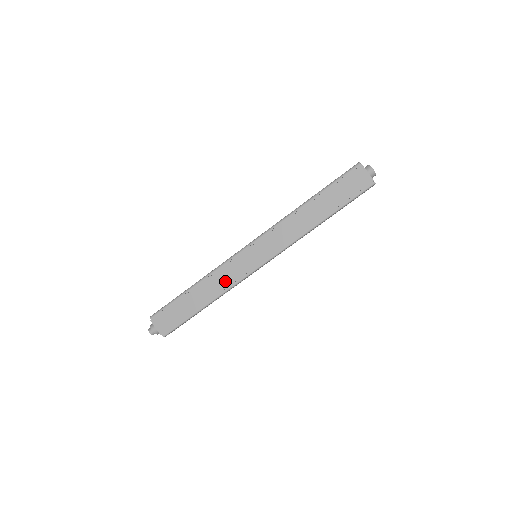
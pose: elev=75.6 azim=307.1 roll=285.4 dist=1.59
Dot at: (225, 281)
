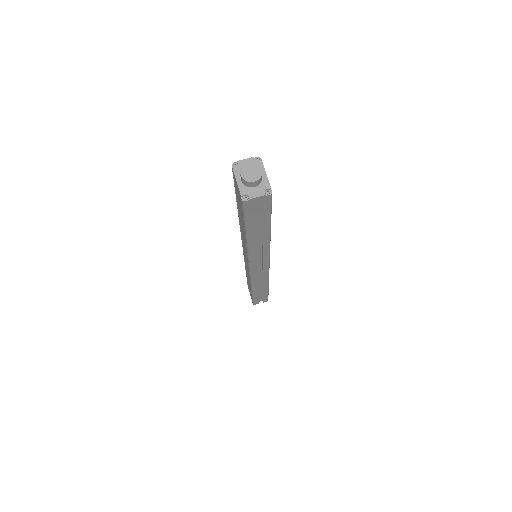
Dot at: (248, 275)
